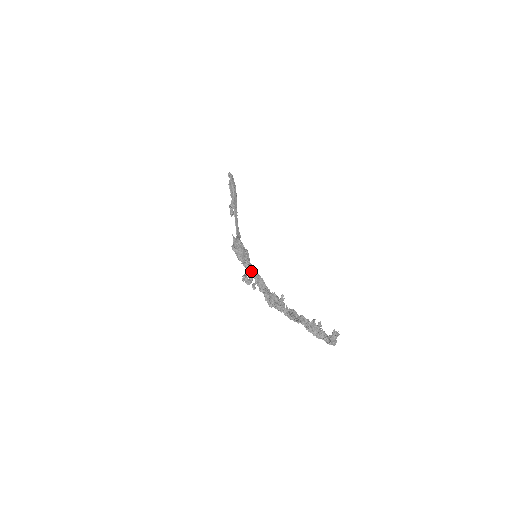
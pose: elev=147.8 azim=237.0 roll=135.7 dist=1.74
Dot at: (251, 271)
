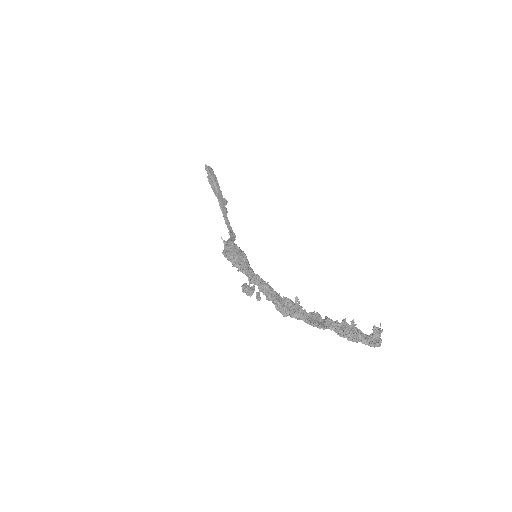
Dot at: (251, 277)
